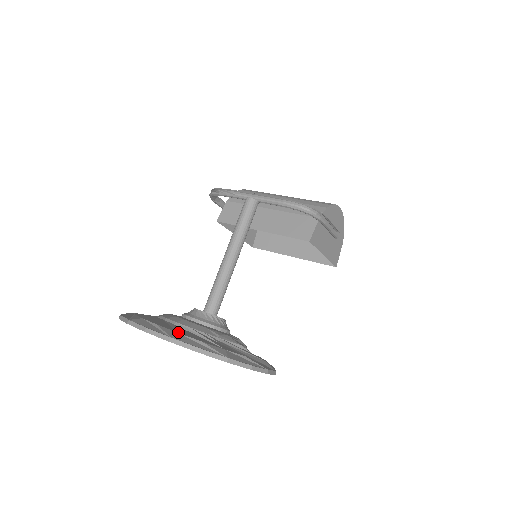
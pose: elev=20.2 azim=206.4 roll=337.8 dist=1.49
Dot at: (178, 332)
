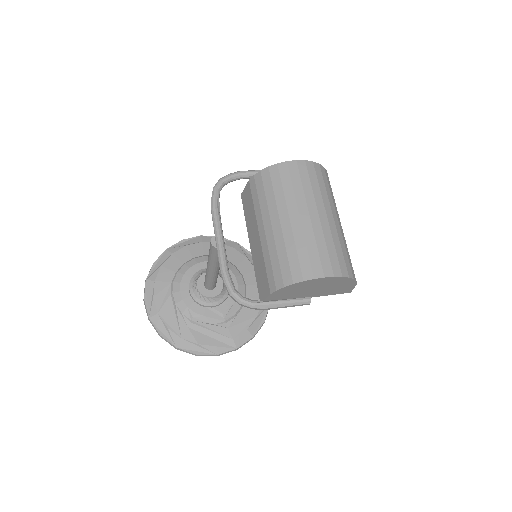
Dot at: (159, 312)
